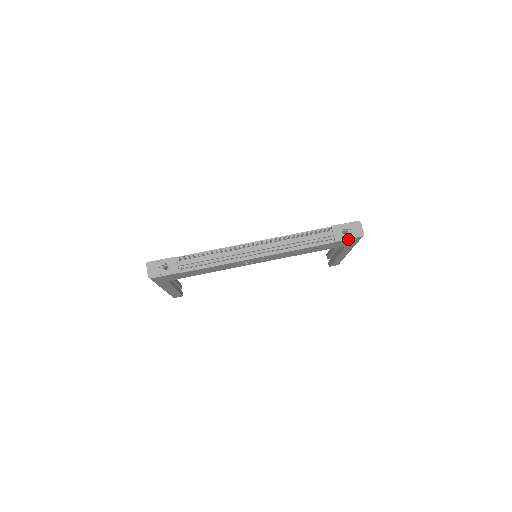
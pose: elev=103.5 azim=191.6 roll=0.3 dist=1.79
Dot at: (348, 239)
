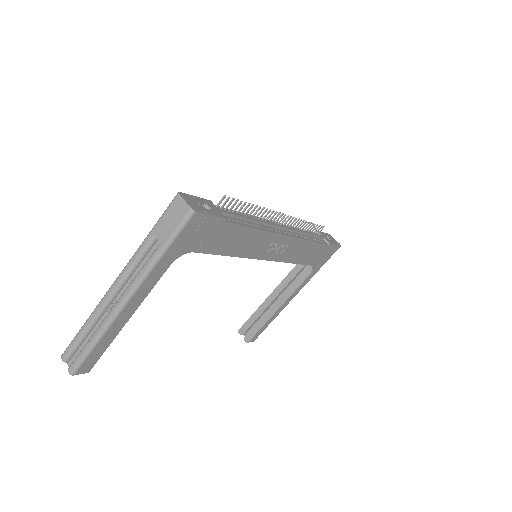
Dot at: (334, 245)
